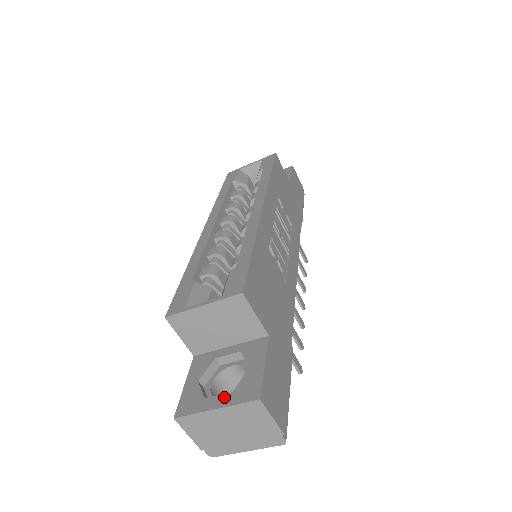
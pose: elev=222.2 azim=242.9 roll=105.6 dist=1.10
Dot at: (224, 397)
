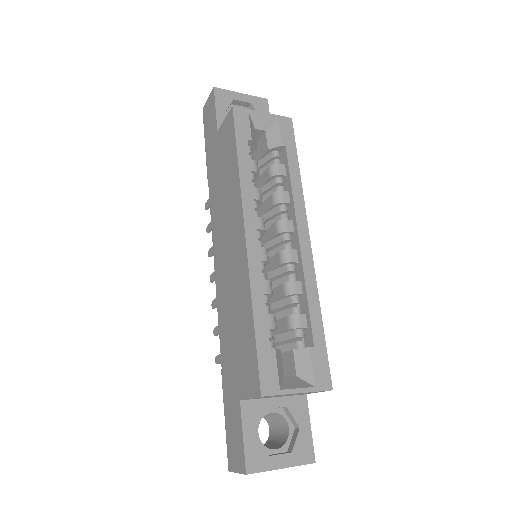
Dot at: (287, 457)
